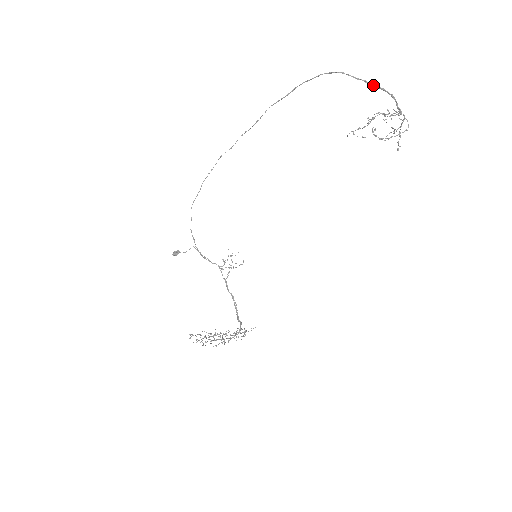
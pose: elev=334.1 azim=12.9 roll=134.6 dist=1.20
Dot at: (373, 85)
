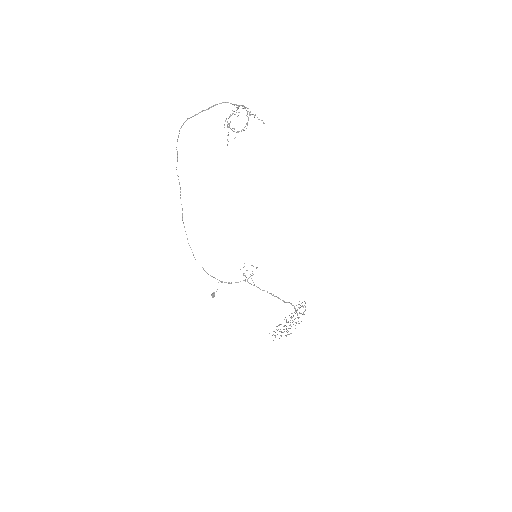
Dot at: (208, 109)
